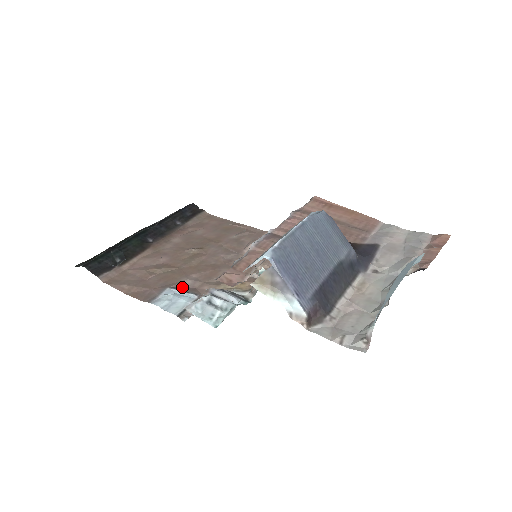
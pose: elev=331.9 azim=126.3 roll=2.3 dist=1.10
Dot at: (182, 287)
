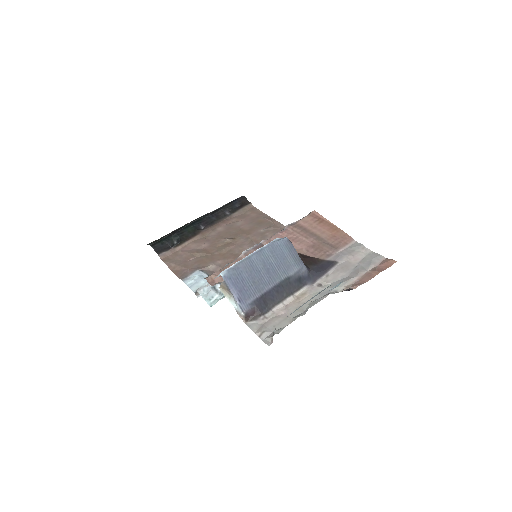
Dot at: (208, 270)
